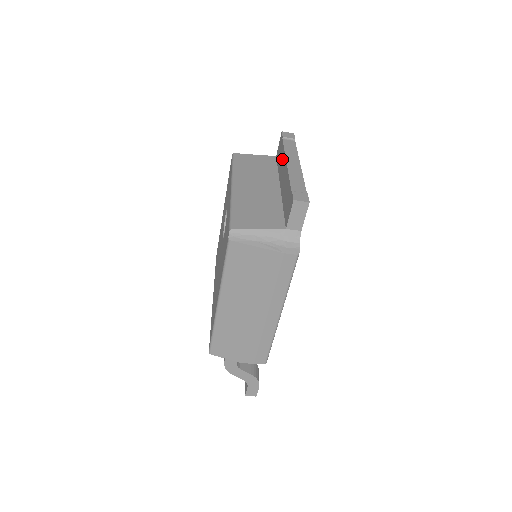
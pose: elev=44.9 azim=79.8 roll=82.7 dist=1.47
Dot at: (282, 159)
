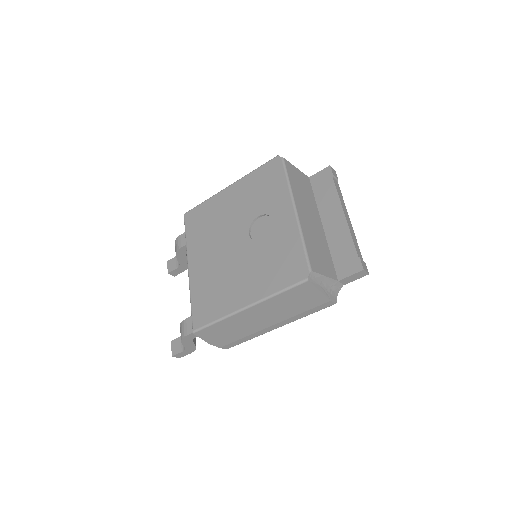
Dot at: (331, 199)
